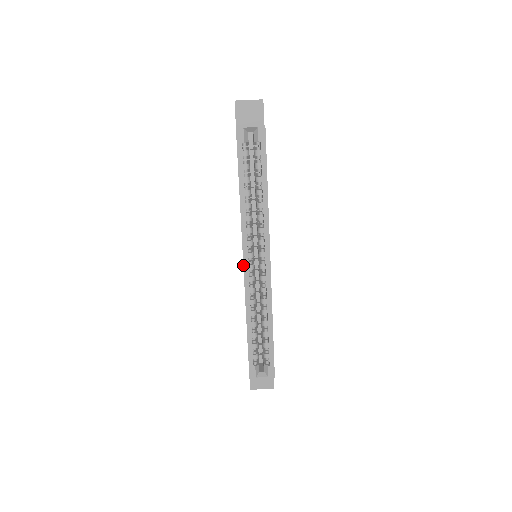
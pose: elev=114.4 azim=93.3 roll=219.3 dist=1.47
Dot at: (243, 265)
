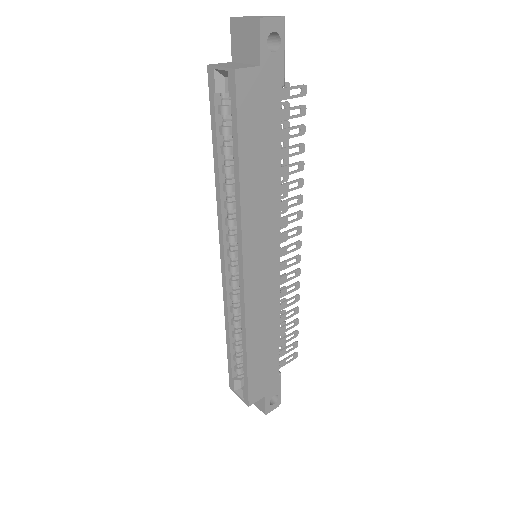
Dot at: (221, 262)
